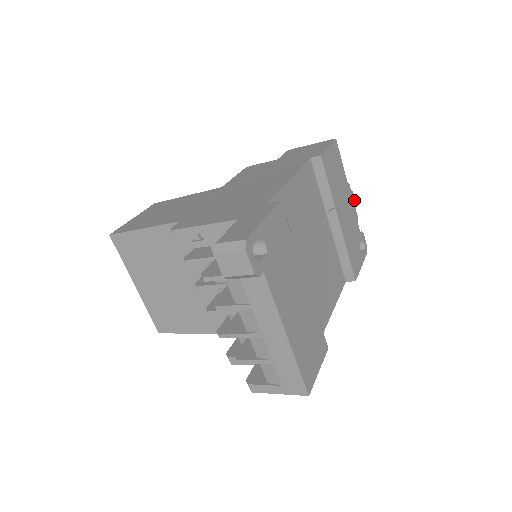
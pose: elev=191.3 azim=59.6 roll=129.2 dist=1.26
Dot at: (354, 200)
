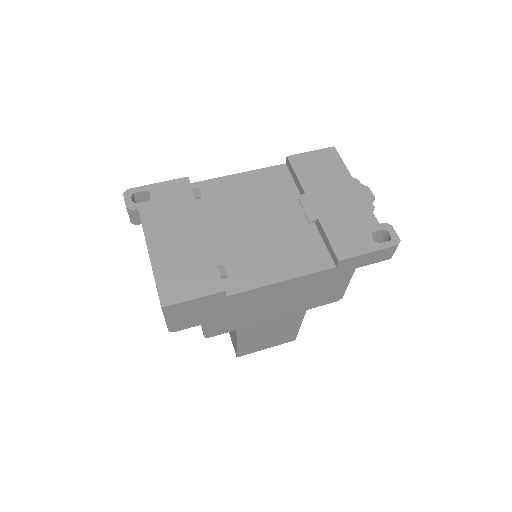
Dot at: (370, 194)
